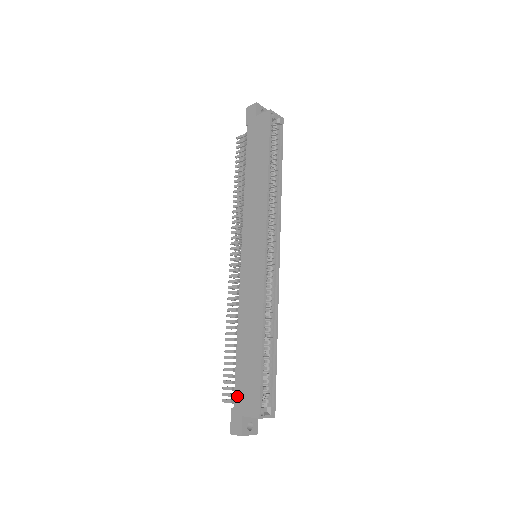
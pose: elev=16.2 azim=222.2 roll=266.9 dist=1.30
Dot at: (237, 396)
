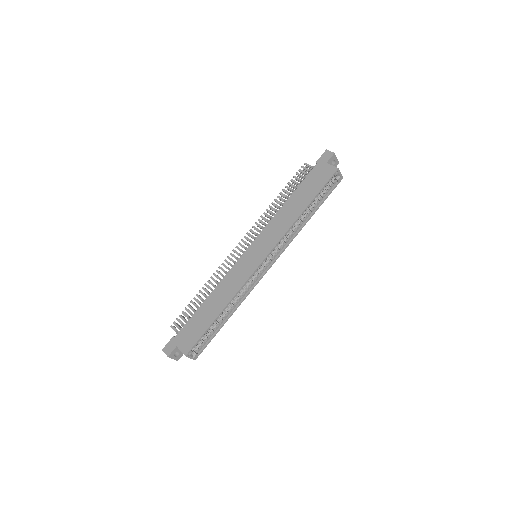
Dot at: (182, 332)
